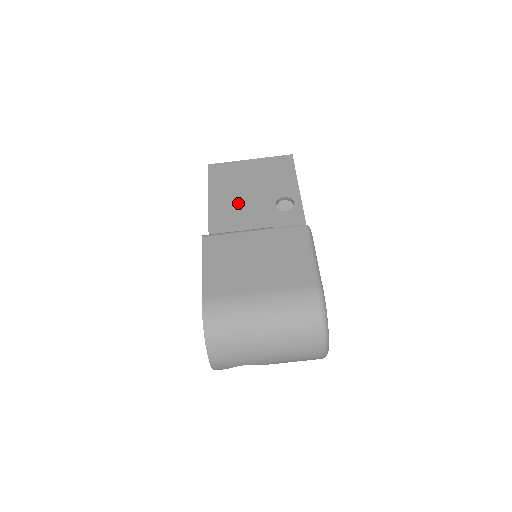
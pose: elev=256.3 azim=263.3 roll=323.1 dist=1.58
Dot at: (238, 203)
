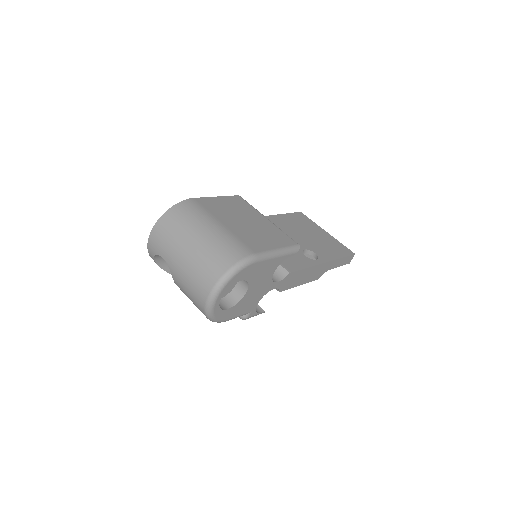
Dot at: (286, 230)
